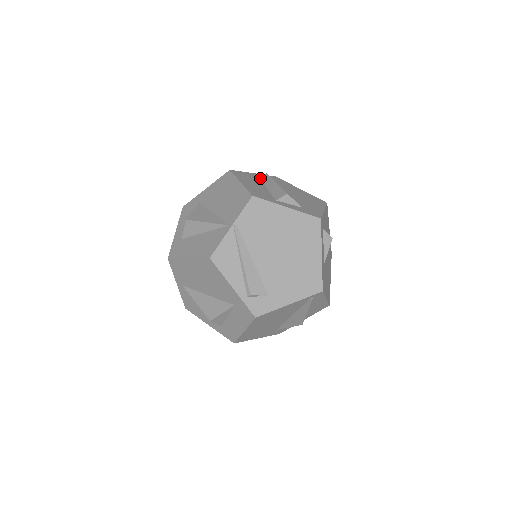
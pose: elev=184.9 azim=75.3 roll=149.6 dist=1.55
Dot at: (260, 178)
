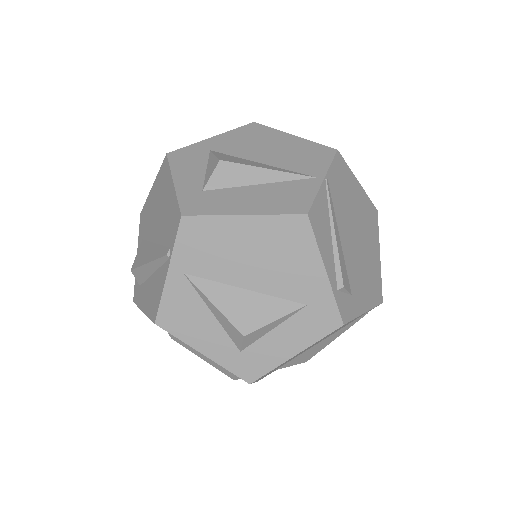
Dot at: occluded
